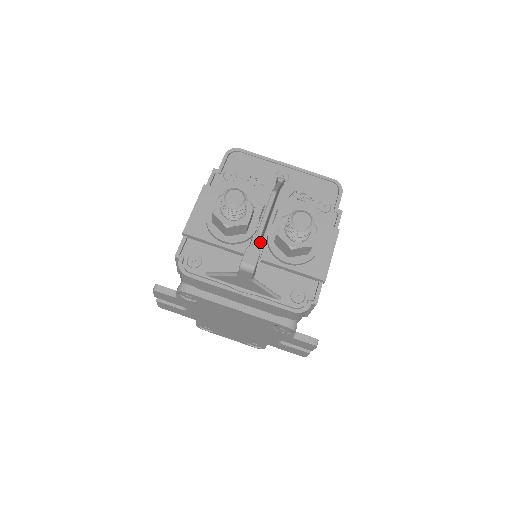
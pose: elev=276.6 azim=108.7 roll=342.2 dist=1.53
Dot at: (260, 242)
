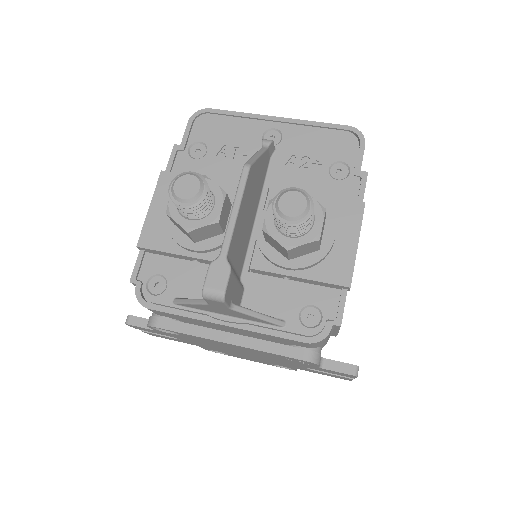
Dot at: (242, 244)
